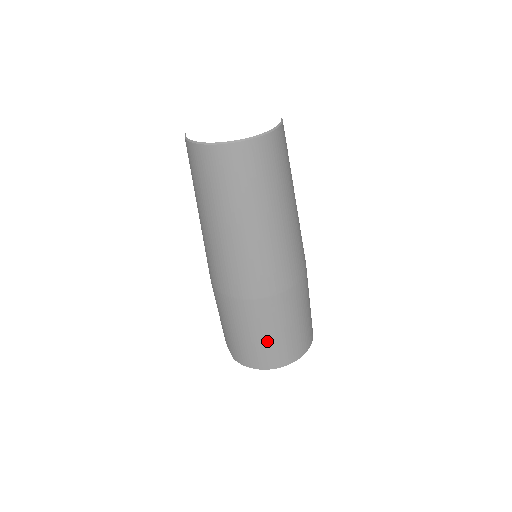
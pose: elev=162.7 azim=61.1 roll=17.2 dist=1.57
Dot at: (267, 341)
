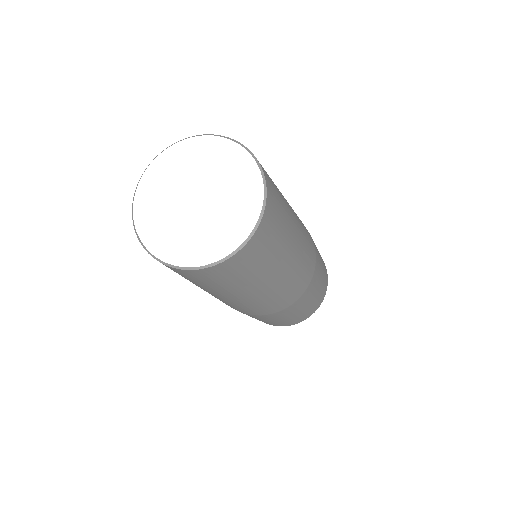
Dot at: occluded
